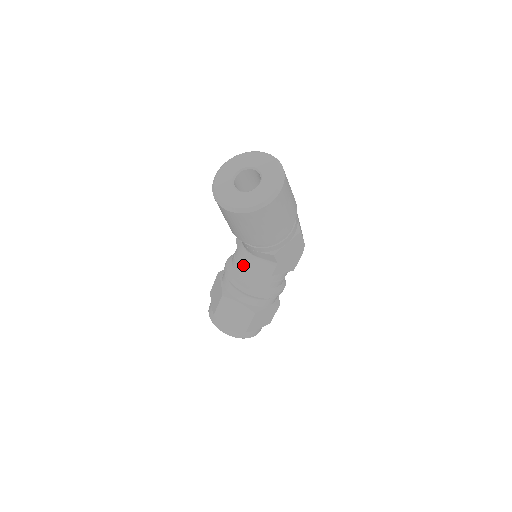
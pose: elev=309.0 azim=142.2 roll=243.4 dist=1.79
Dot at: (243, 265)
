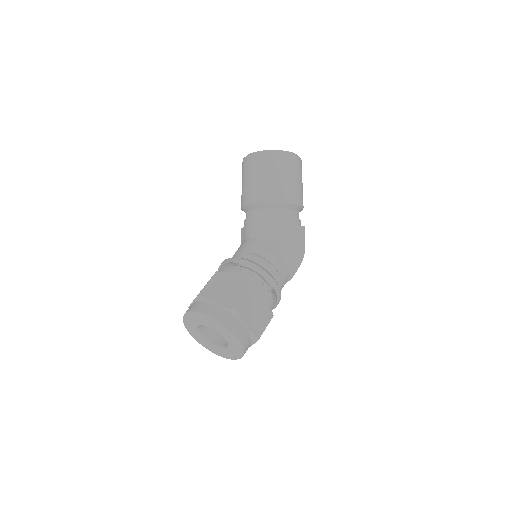
Dot at: (246, 248)
